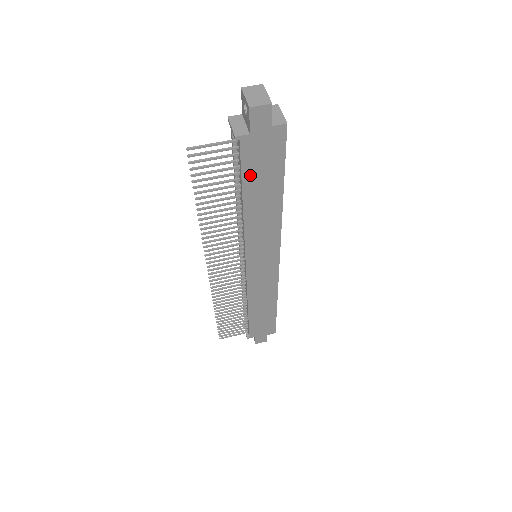
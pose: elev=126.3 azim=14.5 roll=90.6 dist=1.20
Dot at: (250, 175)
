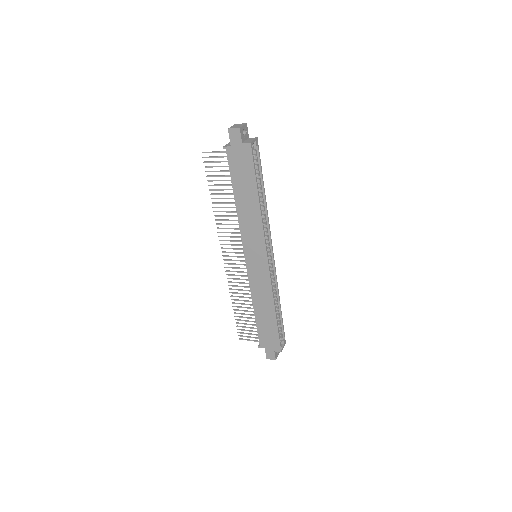
Dot at: (235, 176)
